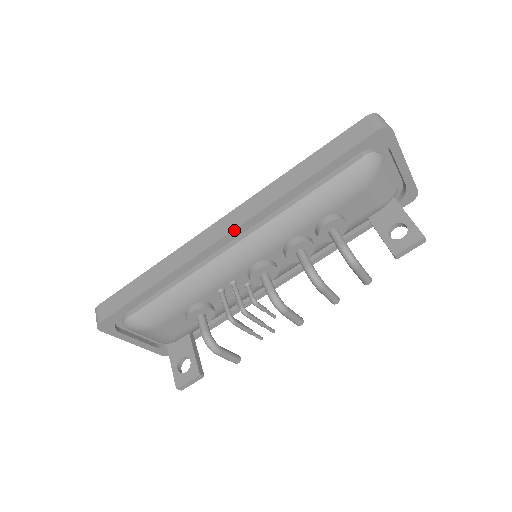
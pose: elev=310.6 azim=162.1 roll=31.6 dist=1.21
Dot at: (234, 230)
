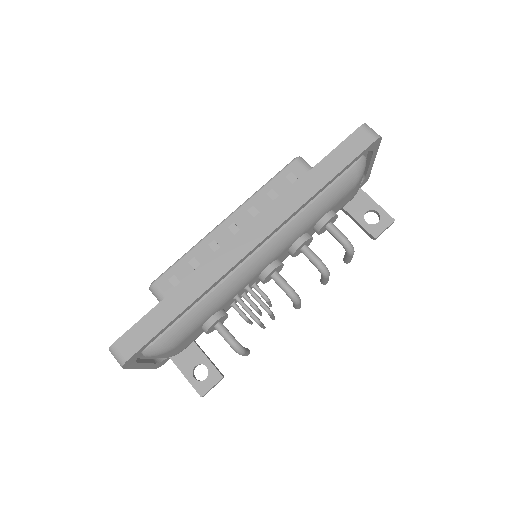
Dot at: (262, 241)
